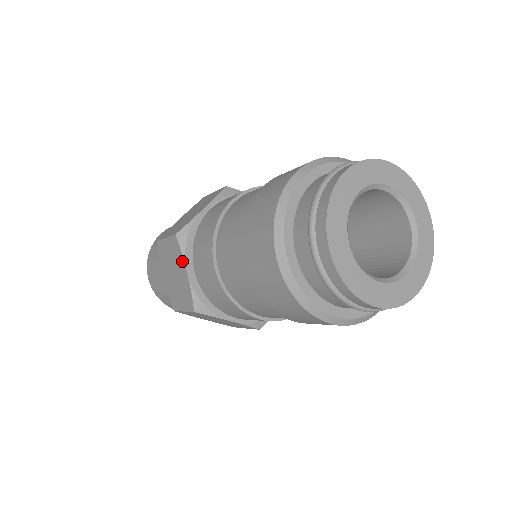
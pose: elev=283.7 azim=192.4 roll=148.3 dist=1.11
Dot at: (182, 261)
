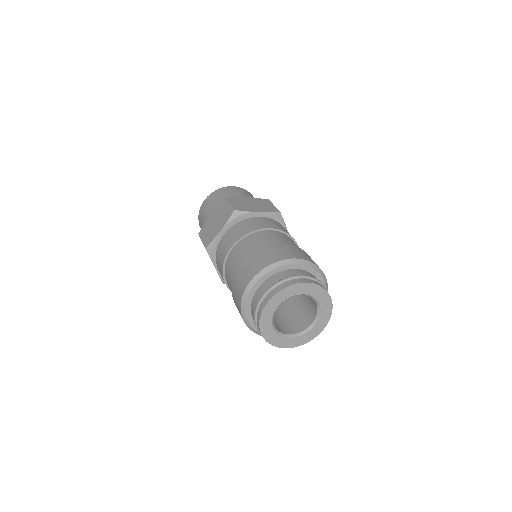
Dot at: (224, 223)
